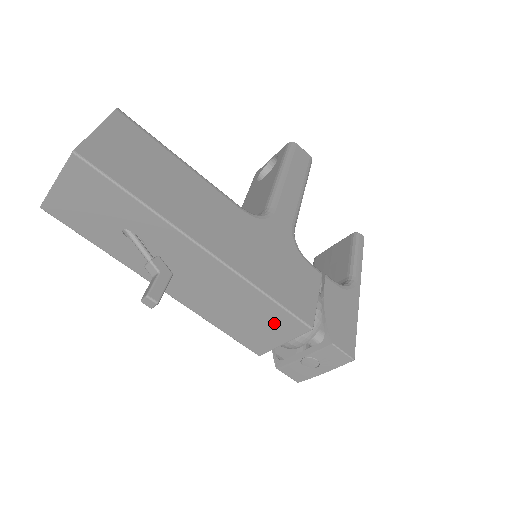
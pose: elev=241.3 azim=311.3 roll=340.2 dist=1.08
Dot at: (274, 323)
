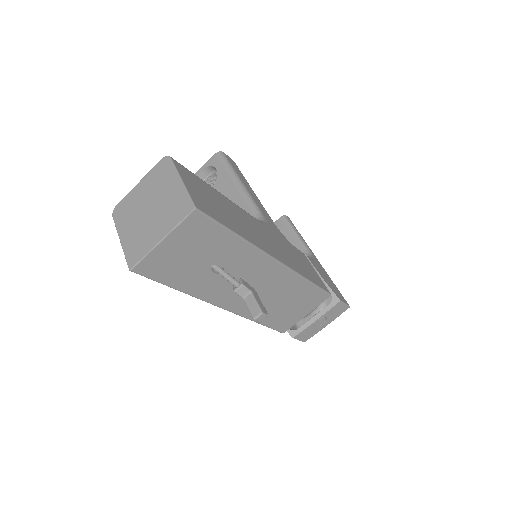
Dot at: (306, 301)
